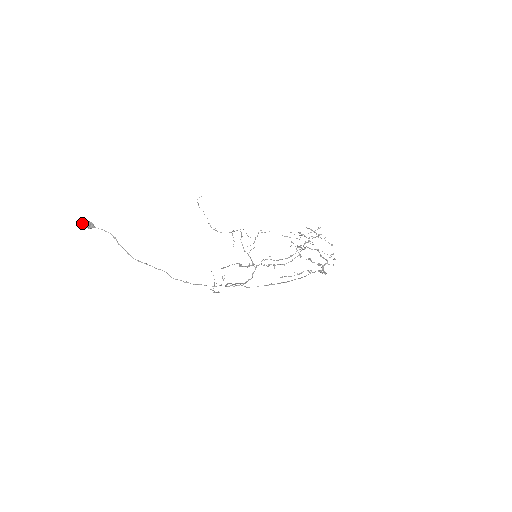
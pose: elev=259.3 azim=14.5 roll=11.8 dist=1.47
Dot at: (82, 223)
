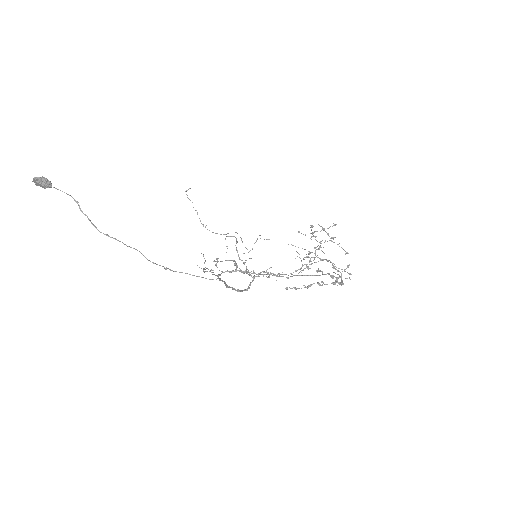
Dot at: (36, 178)
